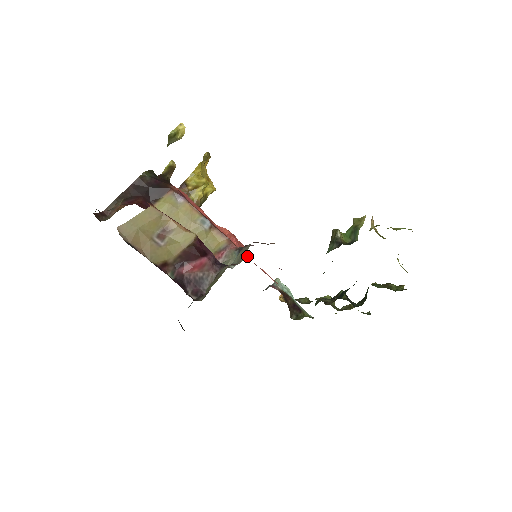
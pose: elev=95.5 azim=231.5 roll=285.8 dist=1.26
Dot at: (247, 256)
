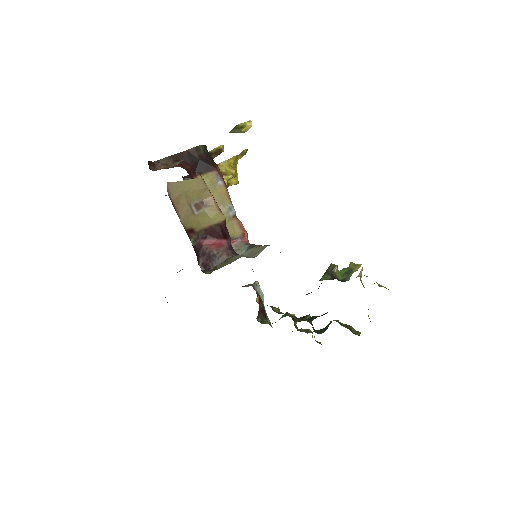
Dot at: occluded
